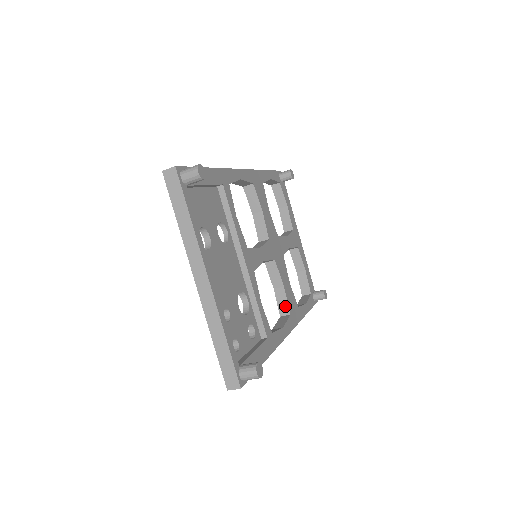
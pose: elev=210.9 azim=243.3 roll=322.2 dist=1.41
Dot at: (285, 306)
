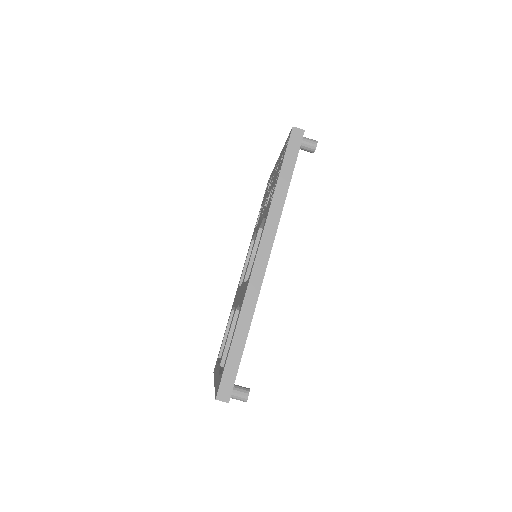
Dot at: occluded
